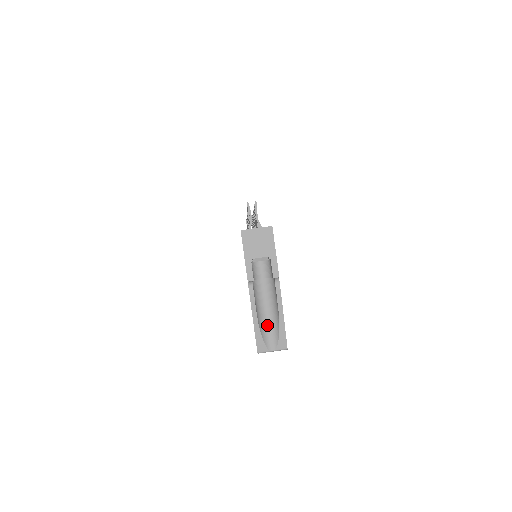
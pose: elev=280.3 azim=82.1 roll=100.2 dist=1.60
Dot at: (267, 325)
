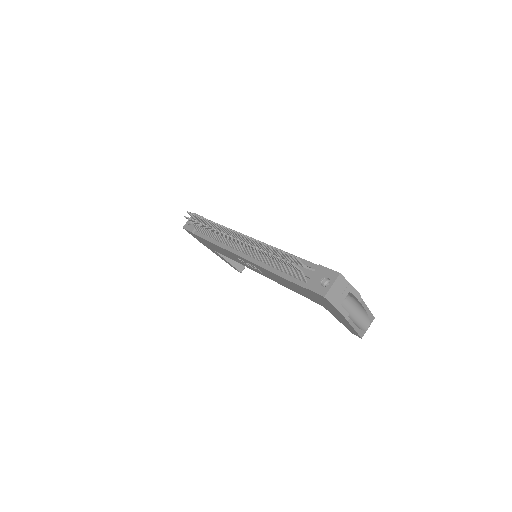
Dot at: (358, 320)
